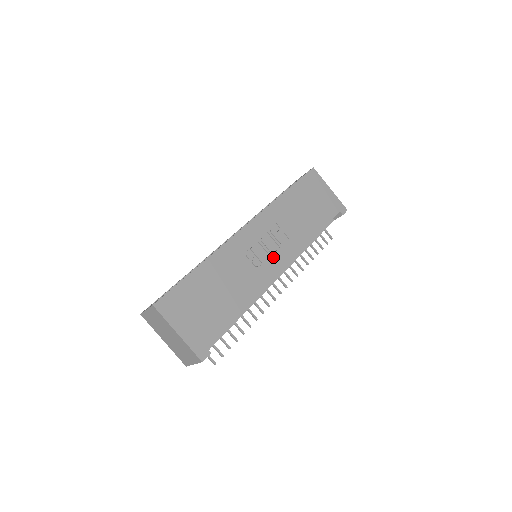
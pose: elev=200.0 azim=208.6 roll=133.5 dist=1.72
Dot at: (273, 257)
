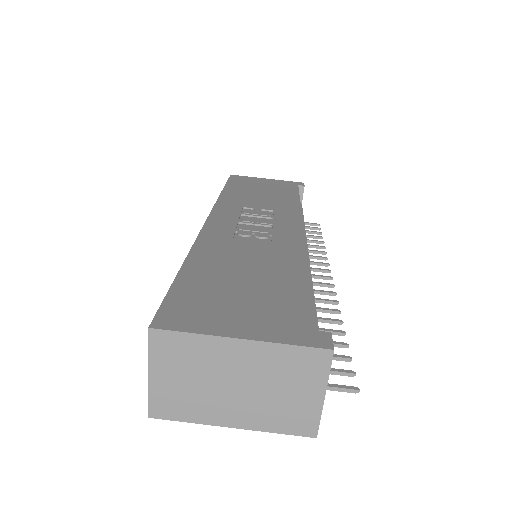
Dot at: (276, 225)
